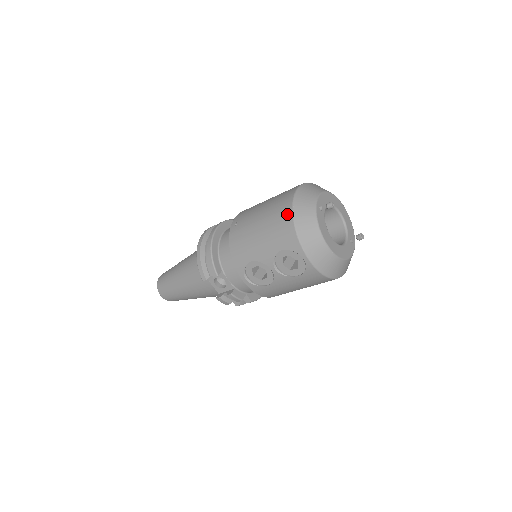
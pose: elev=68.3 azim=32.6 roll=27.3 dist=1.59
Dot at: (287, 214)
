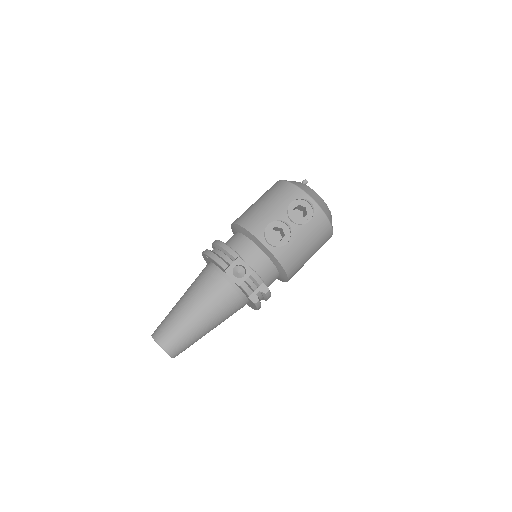
Dot at: (282, 184)
